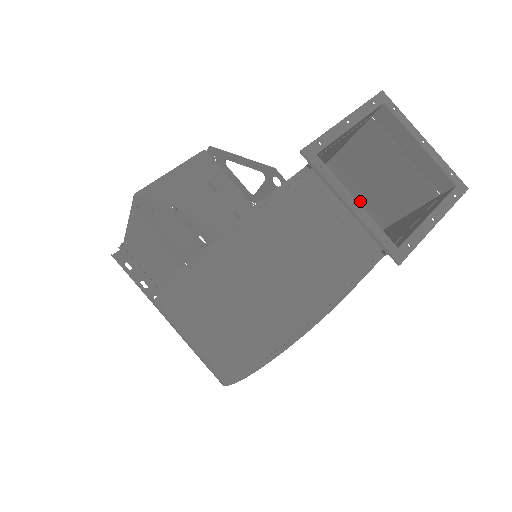
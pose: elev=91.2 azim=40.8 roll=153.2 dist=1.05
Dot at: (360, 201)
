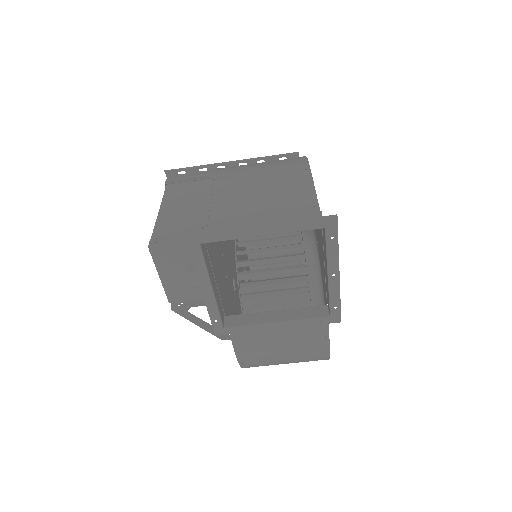
Dot at: (267, 172)
